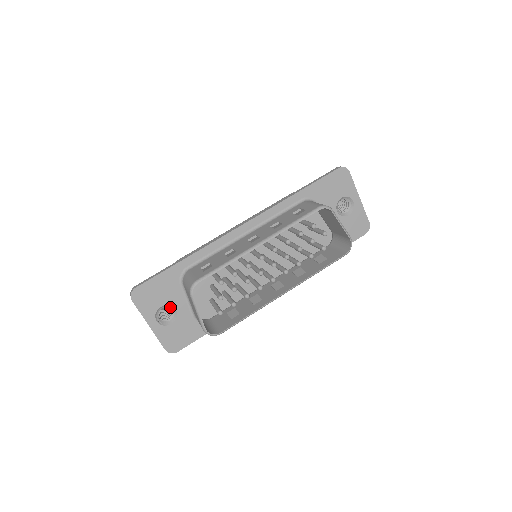
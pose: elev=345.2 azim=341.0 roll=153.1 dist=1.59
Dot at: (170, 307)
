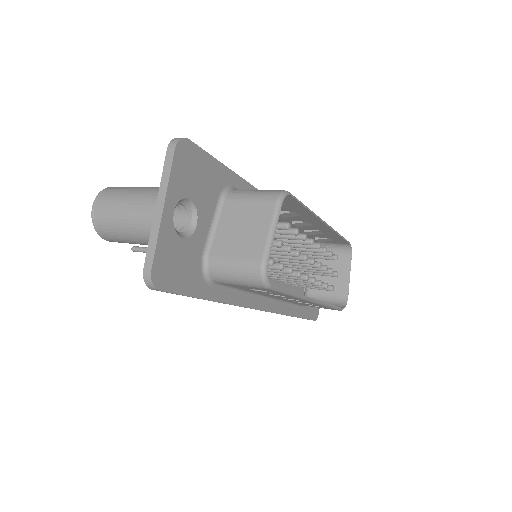
Dot at: (188, 215)
